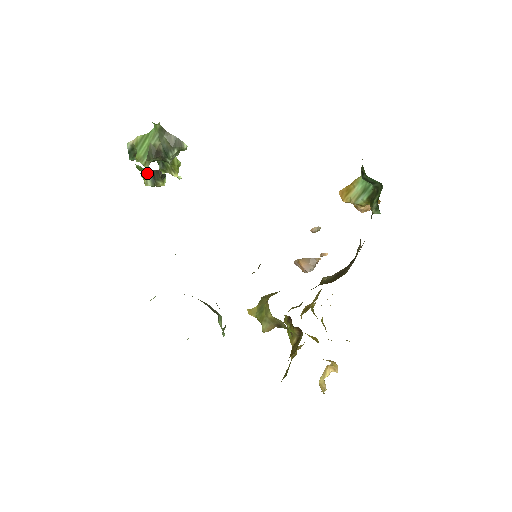
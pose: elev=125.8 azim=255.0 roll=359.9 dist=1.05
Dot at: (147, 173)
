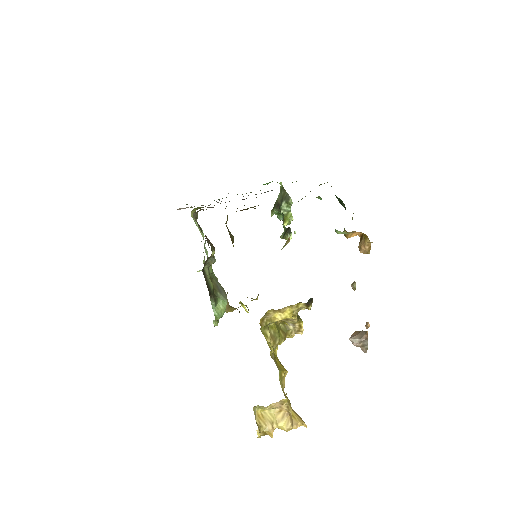
Dot at: (285, 230)
